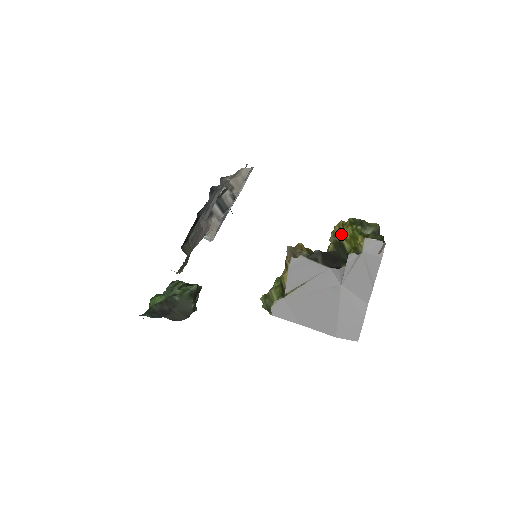
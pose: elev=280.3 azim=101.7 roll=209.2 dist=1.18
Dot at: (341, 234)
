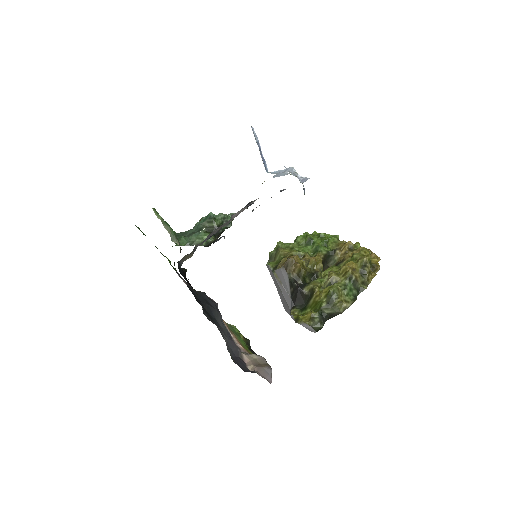
Dot at: (329, 283)
